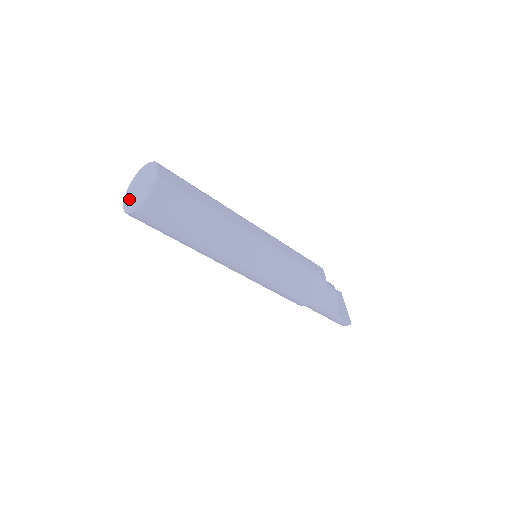
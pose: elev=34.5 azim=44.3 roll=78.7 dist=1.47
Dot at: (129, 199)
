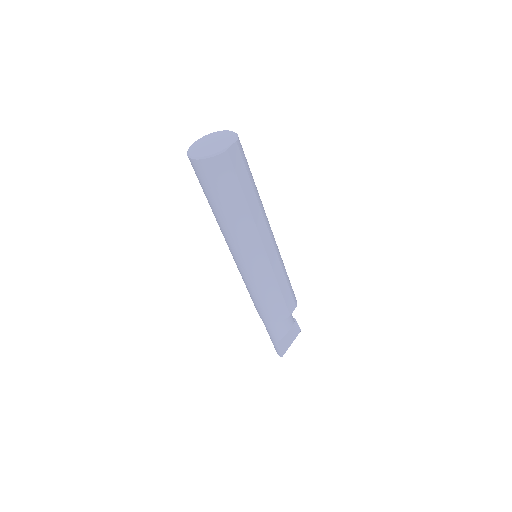
Dot at: (199, 144)
